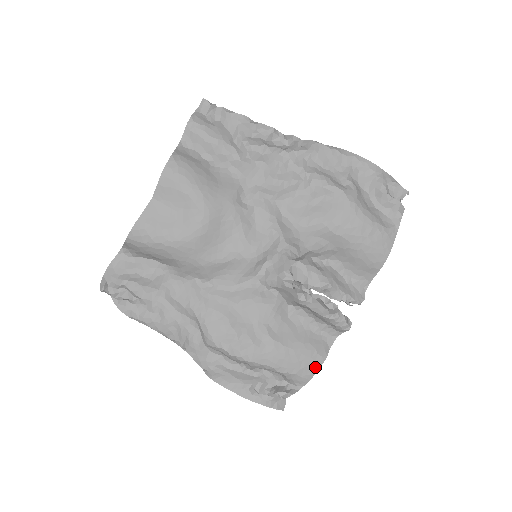
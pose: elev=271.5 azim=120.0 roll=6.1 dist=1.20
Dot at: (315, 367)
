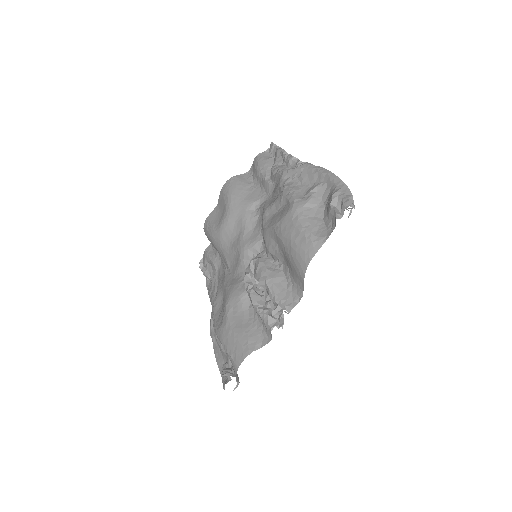
Dot at: (242, 356)
